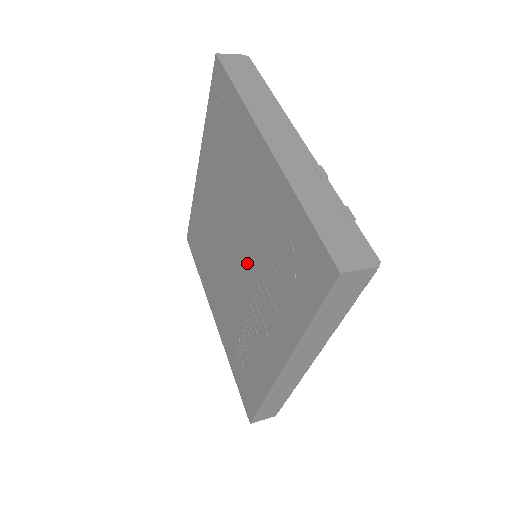
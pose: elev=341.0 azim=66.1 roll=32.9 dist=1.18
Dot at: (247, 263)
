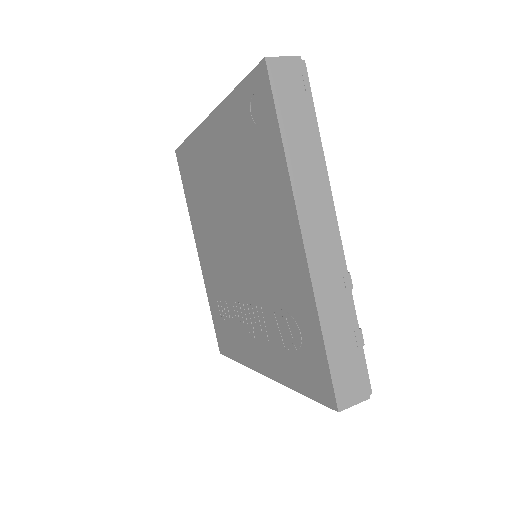
Dot at: (248, 278)
